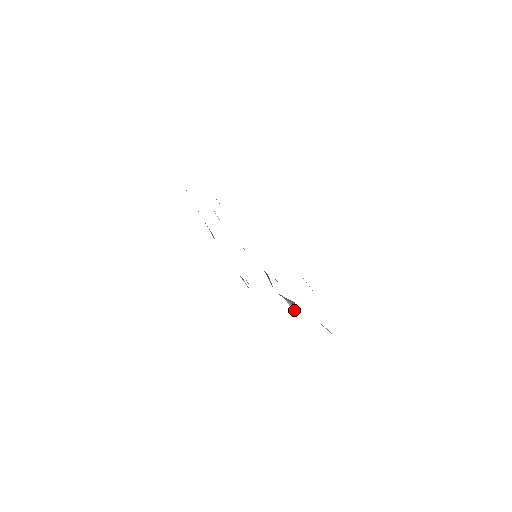
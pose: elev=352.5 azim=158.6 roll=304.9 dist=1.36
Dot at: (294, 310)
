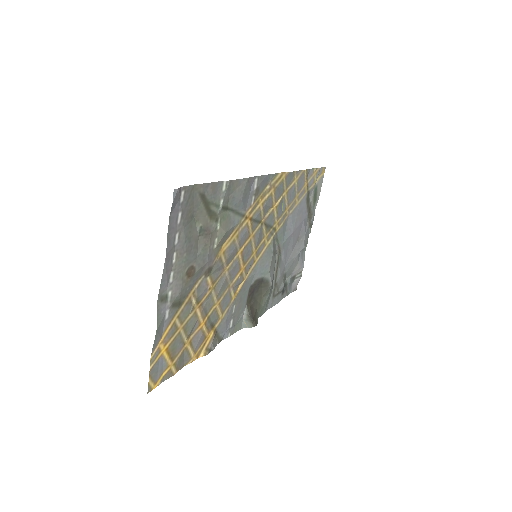
Dot at: (246, 323)
